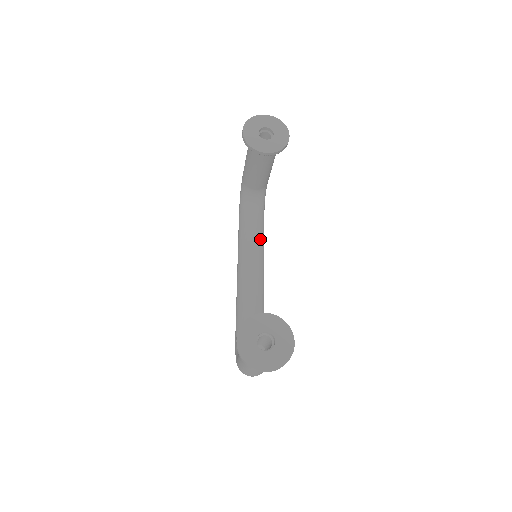
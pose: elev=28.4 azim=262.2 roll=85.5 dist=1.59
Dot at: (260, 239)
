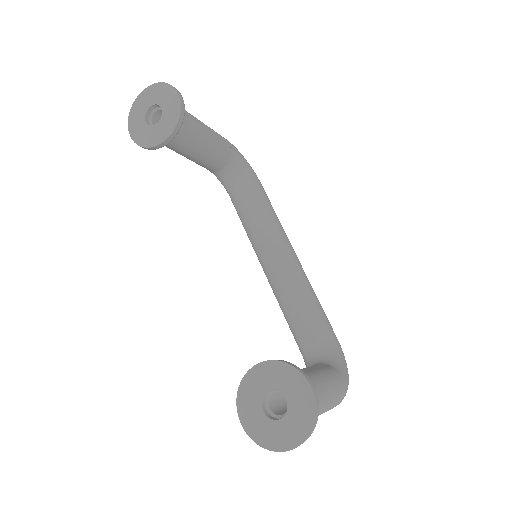
Dot at: (265, 220)
